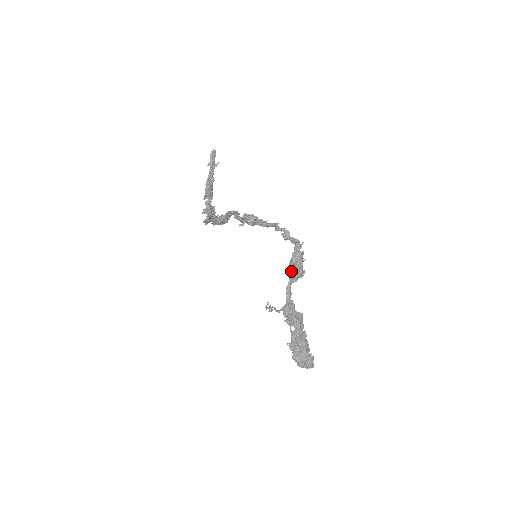
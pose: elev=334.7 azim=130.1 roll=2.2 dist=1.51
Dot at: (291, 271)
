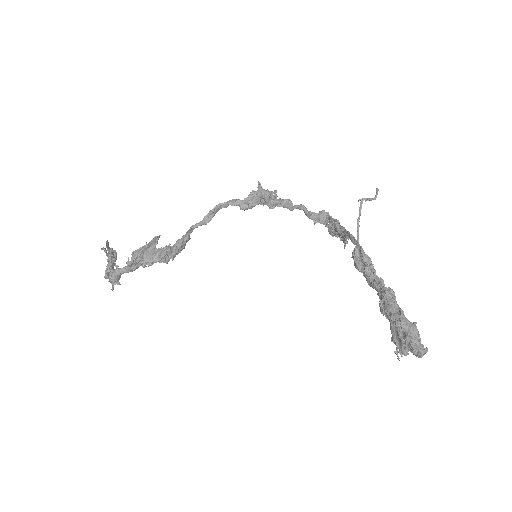
Dot at: (340, 225)
